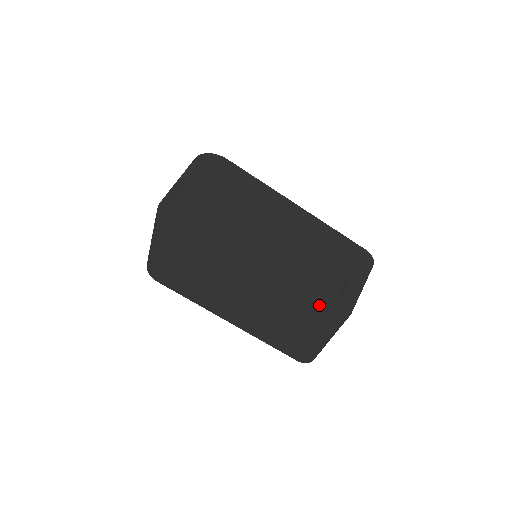
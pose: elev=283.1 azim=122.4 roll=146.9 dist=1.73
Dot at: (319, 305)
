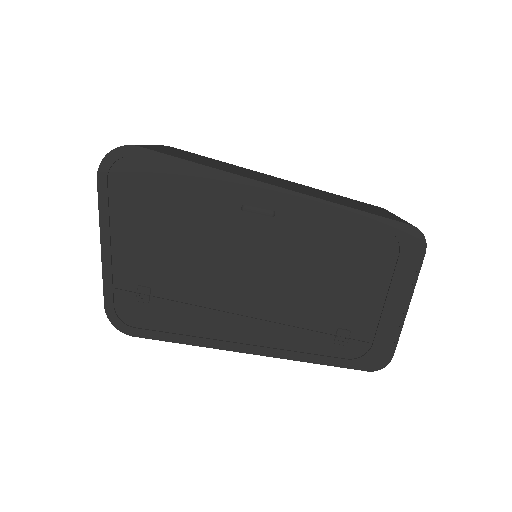
Dot at: (348, 362)
